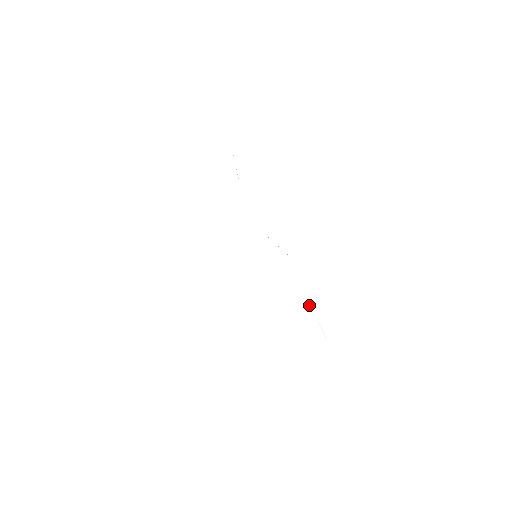
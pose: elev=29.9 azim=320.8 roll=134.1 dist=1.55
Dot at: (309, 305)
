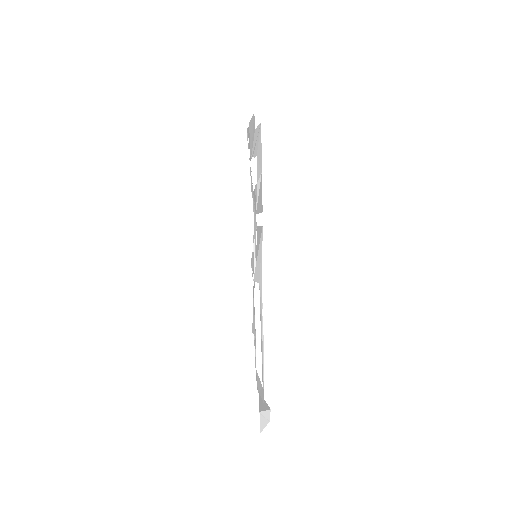
Dot at: (255, 327)
